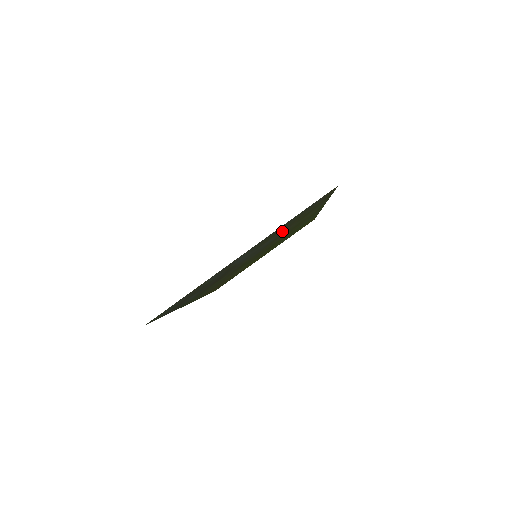
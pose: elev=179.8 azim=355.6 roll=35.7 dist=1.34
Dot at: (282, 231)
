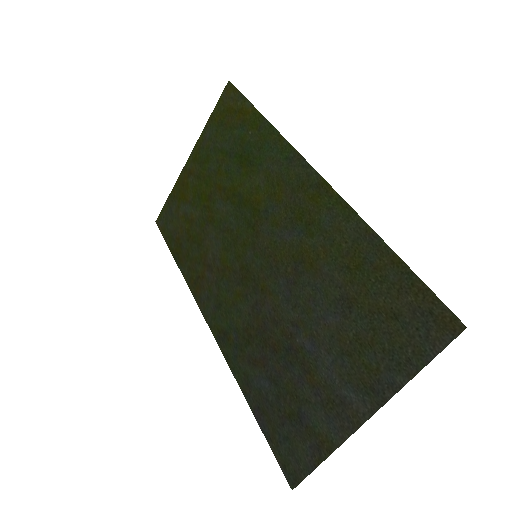
Dot at: (343, 305)
